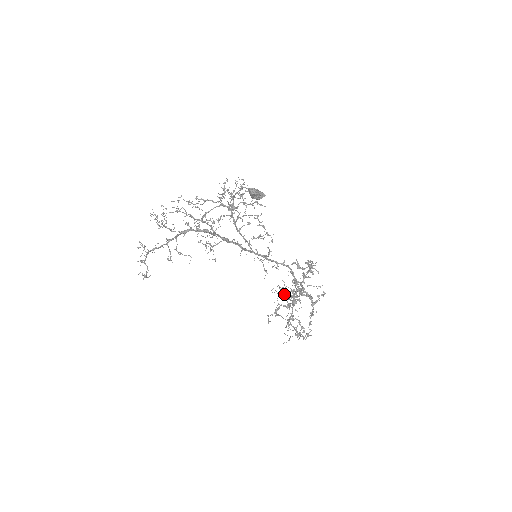
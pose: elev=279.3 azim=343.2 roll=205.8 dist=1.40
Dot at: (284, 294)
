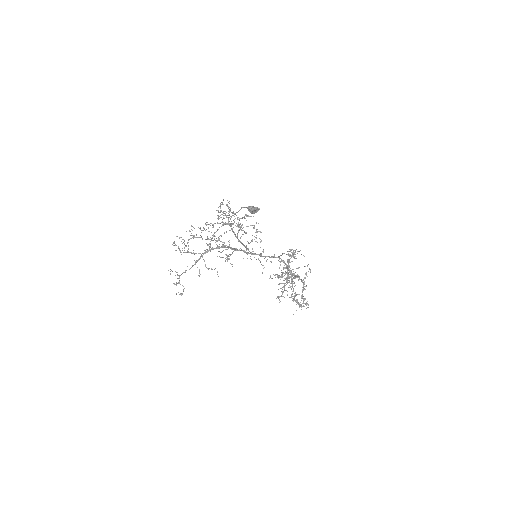
Dot at: (287, 278)
